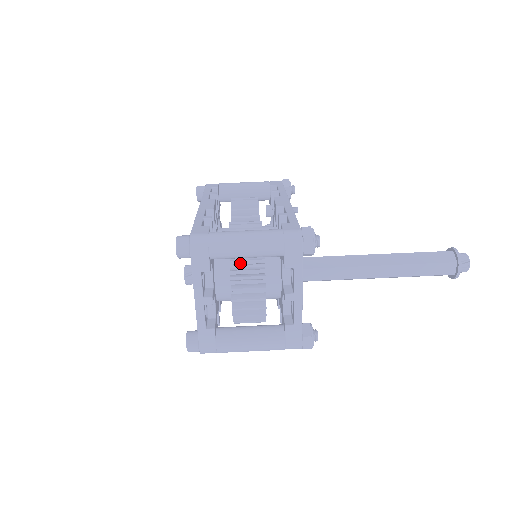
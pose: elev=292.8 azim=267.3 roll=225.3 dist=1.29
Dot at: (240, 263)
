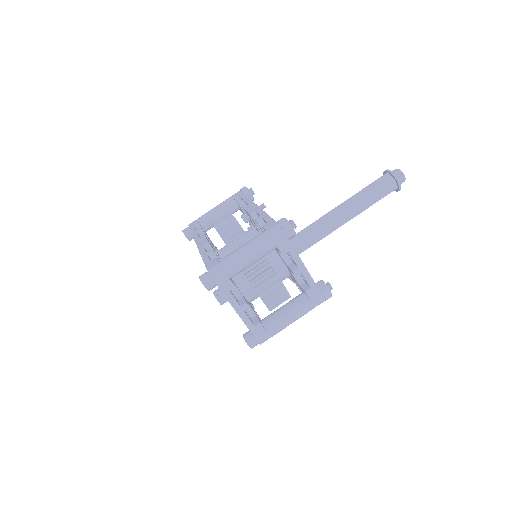
Dot at: (250, 269)
